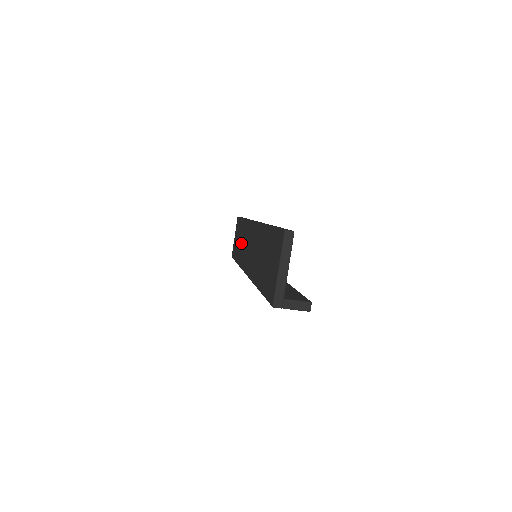
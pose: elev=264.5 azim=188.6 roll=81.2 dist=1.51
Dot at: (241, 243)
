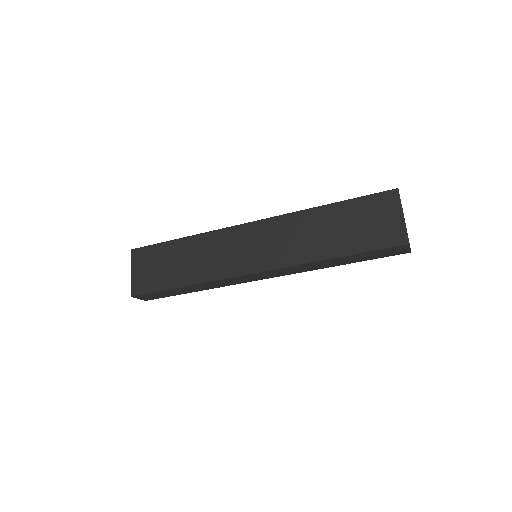
Dot at: (194, 260)
